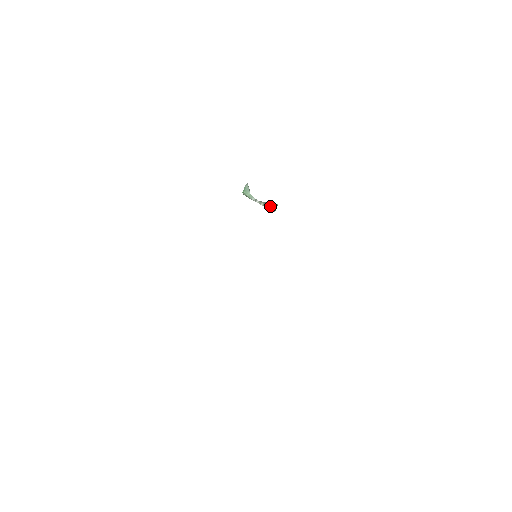
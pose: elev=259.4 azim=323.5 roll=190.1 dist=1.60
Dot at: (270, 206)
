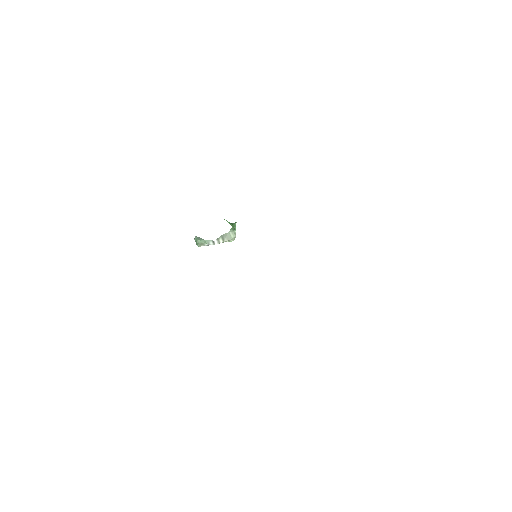
Dot at: (228, 235)
